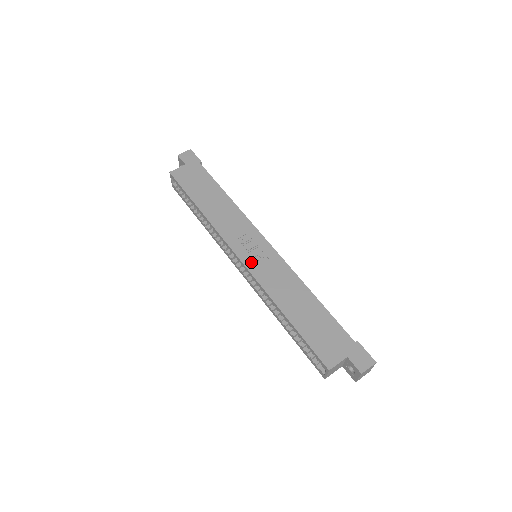
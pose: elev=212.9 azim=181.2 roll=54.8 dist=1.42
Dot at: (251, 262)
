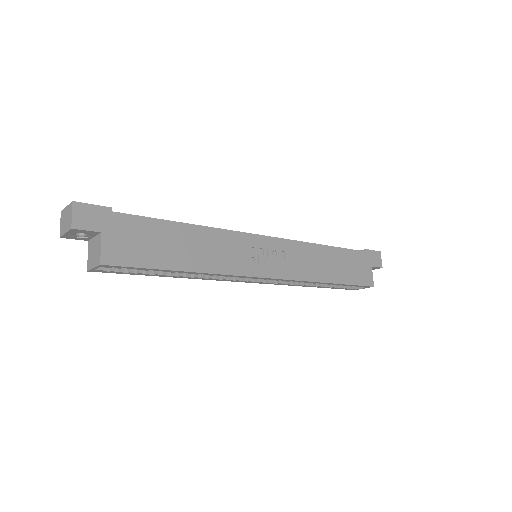
Dot at: (280, 270)
